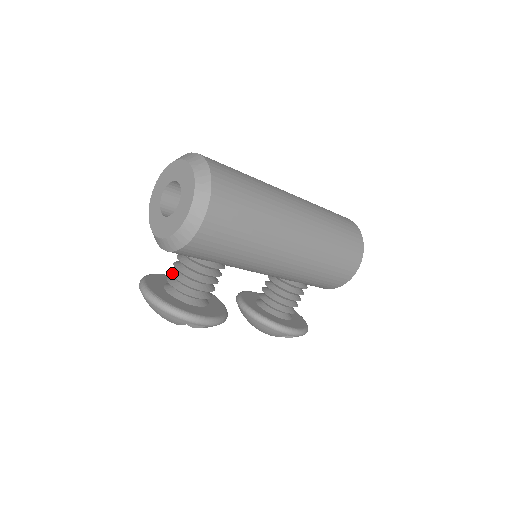
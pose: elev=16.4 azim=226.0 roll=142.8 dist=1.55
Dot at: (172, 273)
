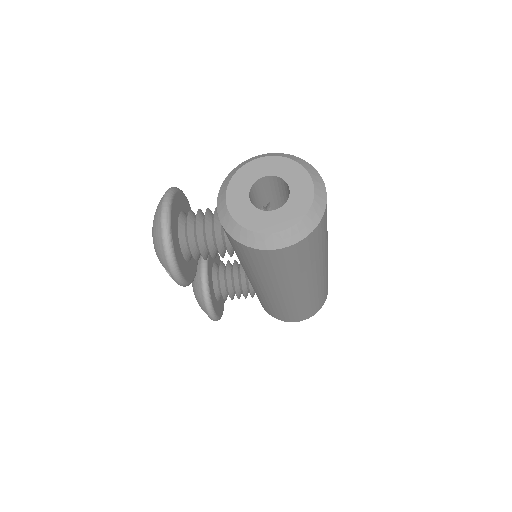
Dot at: (197, 219)
